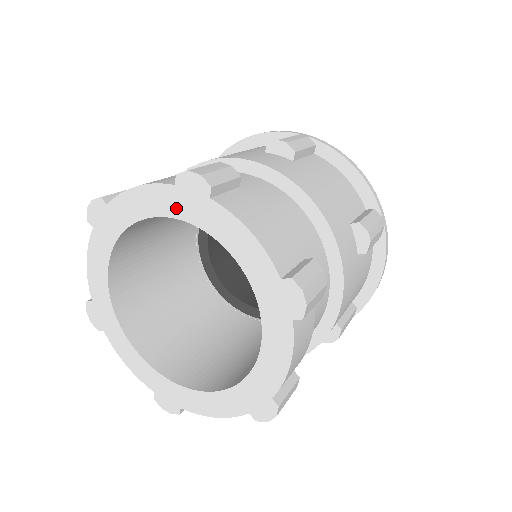
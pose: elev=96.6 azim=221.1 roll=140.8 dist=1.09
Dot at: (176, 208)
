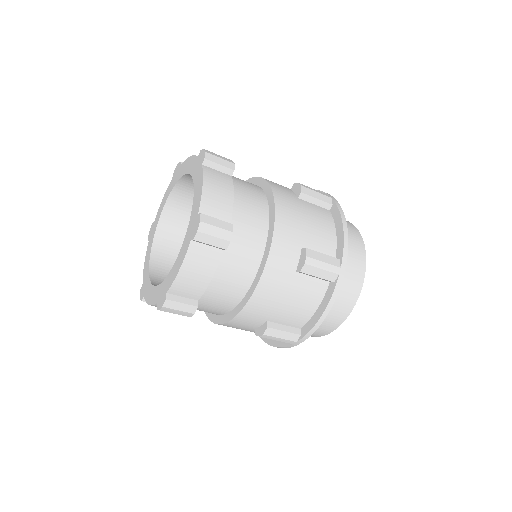
Dot at: (193, 169)
